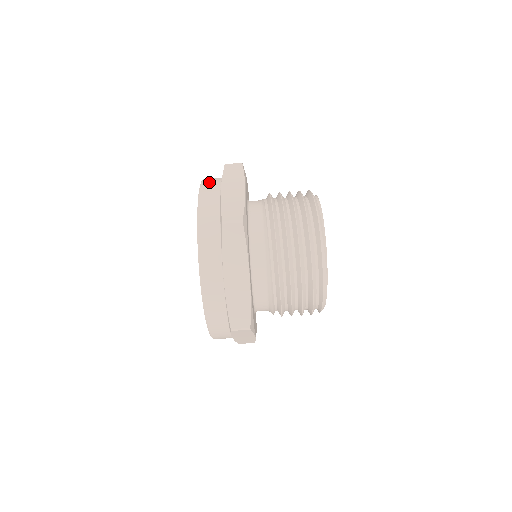
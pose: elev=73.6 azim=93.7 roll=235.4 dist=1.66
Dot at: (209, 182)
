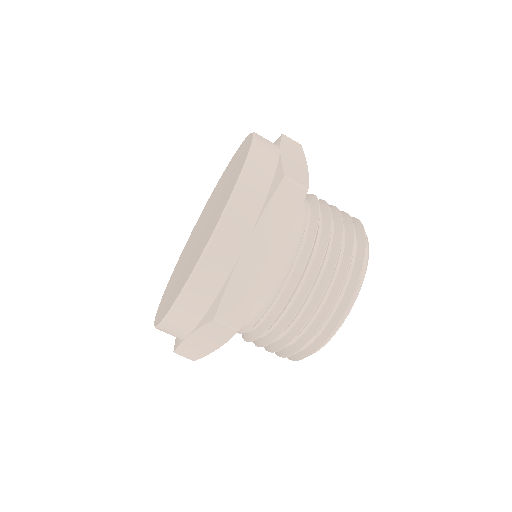
Dot at: (241, 206)
